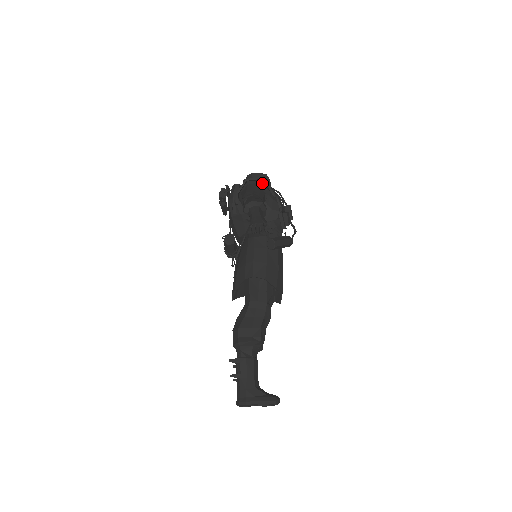
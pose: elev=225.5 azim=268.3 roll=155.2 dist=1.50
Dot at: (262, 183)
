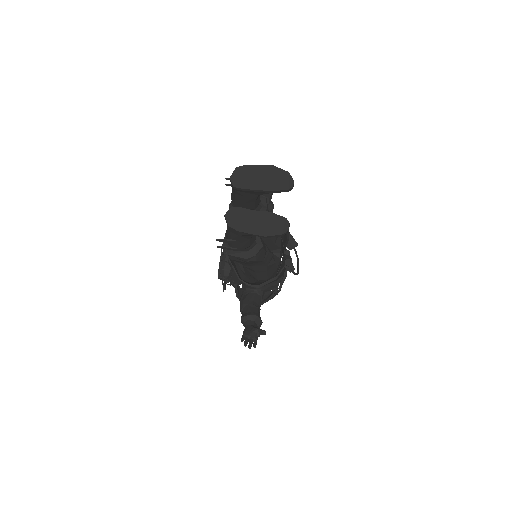
Dot at: occluded
